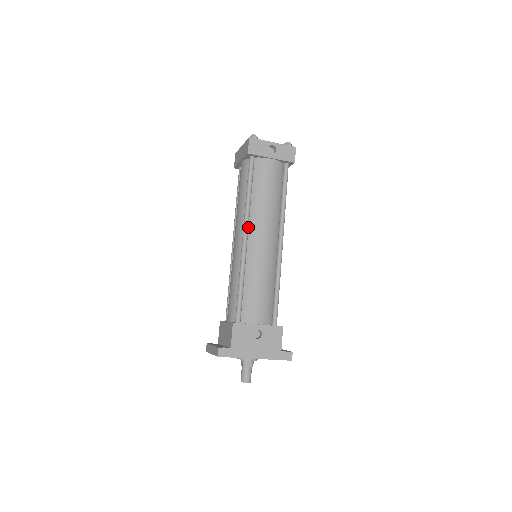
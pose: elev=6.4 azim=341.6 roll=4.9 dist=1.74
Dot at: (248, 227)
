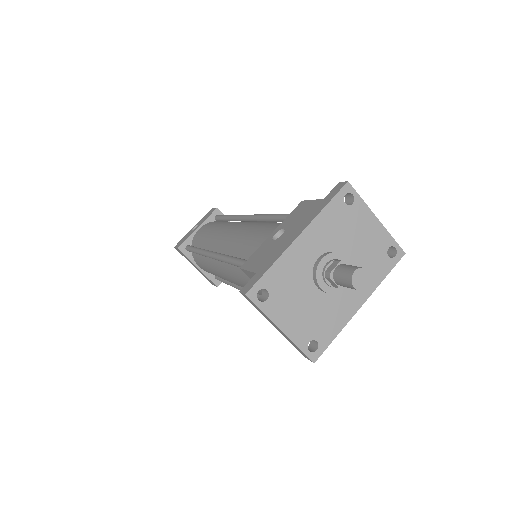
Dot at: occluded
